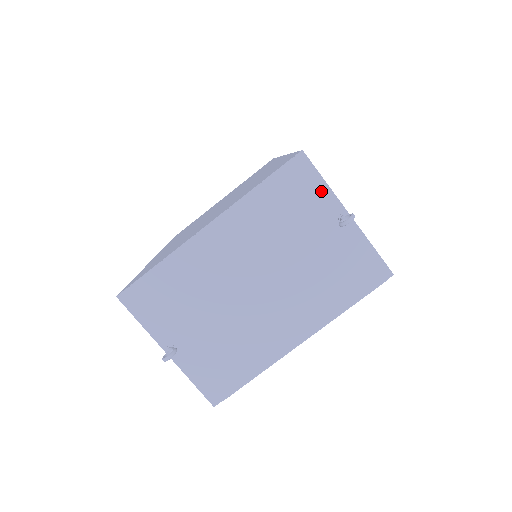
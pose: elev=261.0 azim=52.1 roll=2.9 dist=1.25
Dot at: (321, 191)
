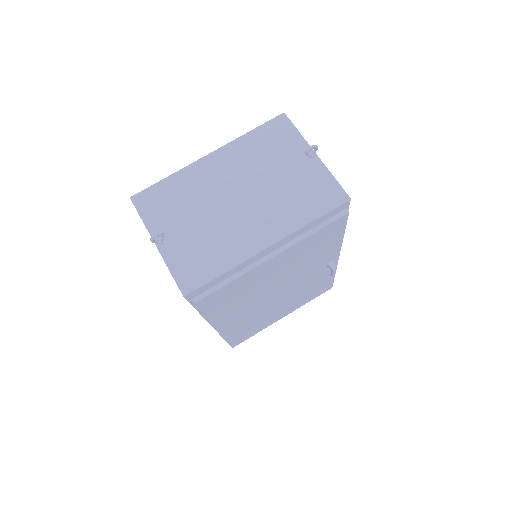
Dot at: (295, 137)
